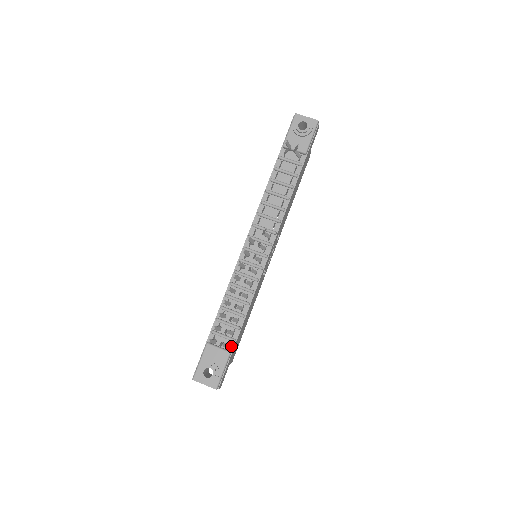
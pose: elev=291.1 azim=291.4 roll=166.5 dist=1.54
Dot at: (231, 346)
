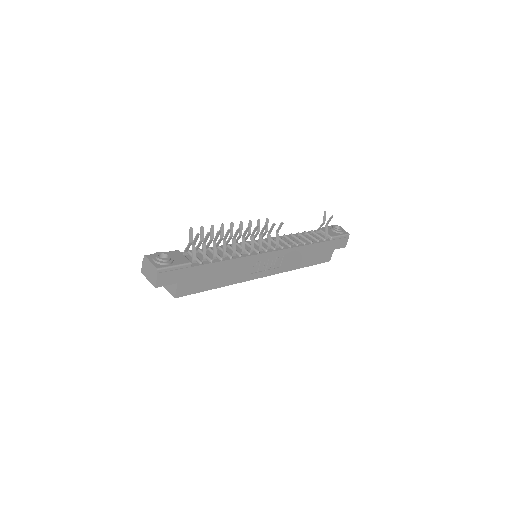
Dot at: (195, 264)
